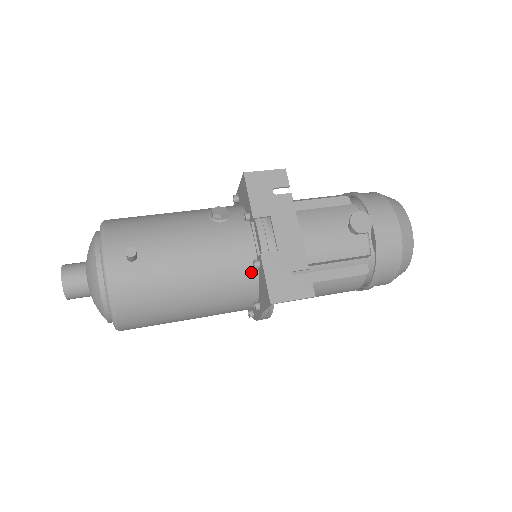
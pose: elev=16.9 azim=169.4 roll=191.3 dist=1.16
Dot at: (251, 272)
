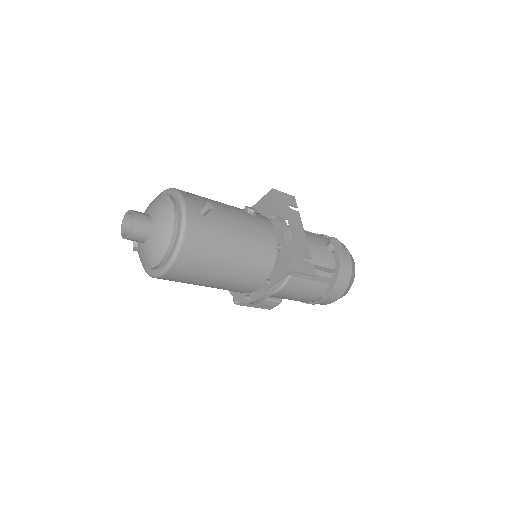
Dot at: (272, 253)
